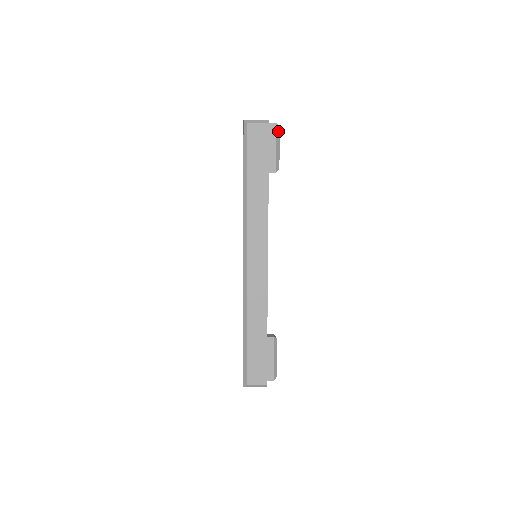
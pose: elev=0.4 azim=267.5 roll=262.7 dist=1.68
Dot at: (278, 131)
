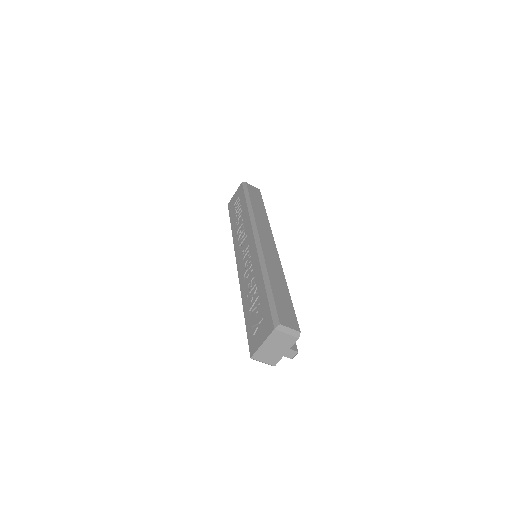
Dot at: occluded
